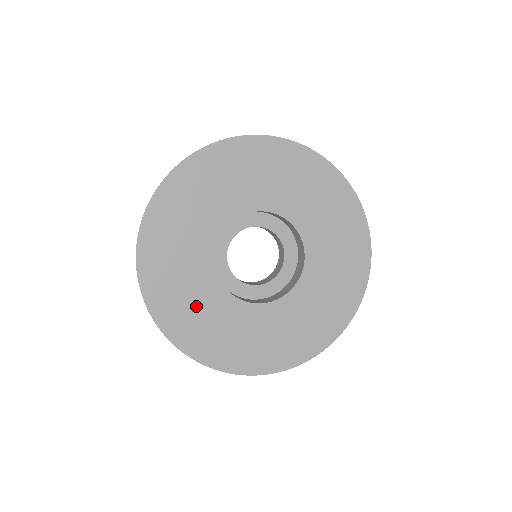
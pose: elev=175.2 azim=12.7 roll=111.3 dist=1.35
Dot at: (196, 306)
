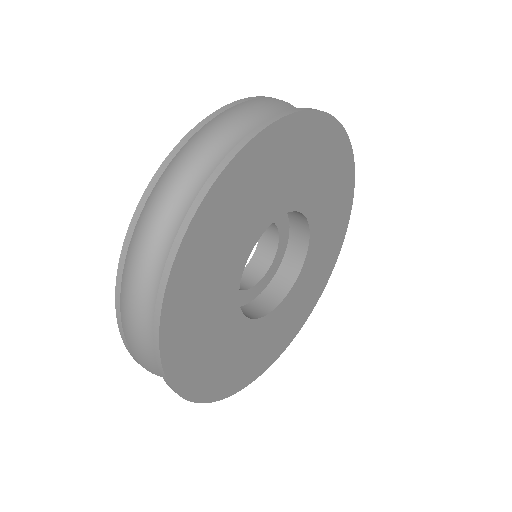
Dot at: (278, 330)
